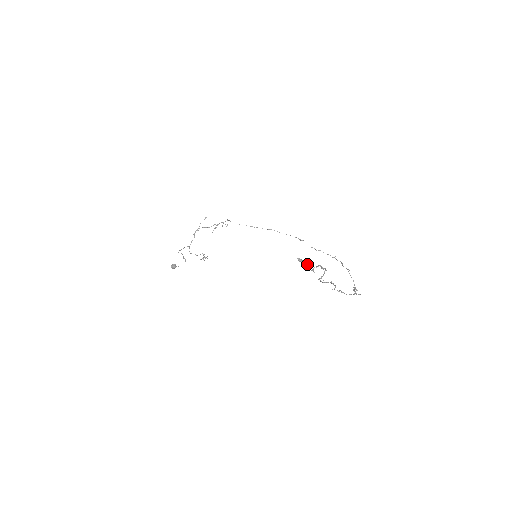
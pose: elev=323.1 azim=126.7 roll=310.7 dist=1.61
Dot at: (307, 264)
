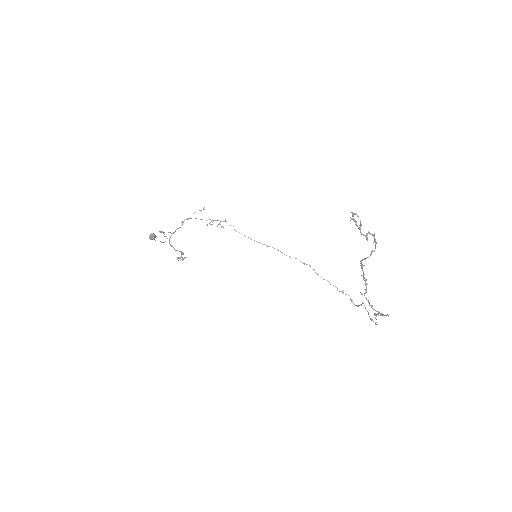
Dot at: occluded
